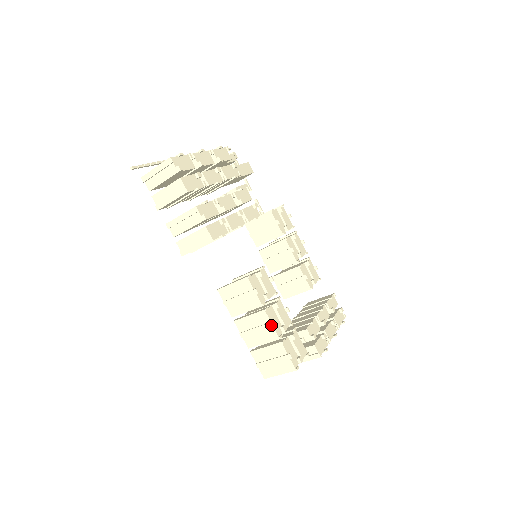
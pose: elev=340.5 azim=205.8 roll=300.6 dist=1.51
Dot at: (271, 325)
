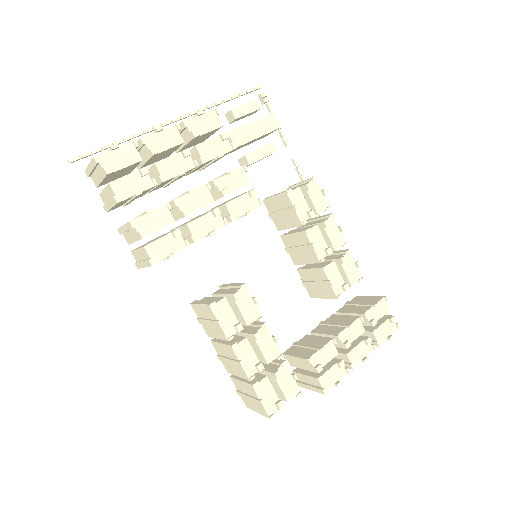
Dot at: (238, 364)
